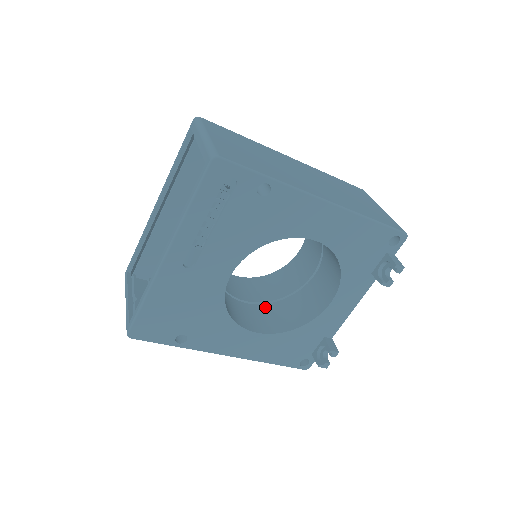
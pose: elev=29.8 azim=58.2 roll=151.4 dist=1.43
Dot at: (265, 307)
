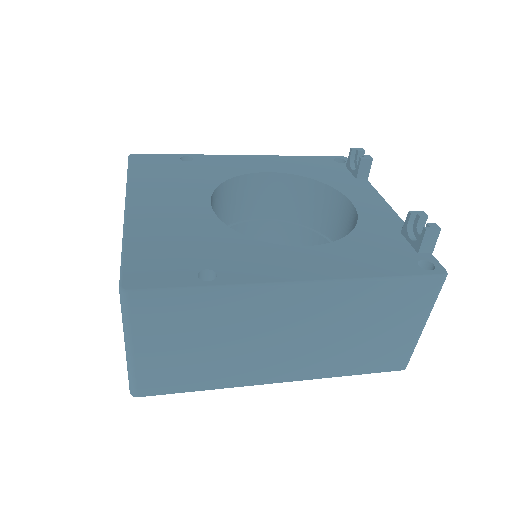
Dot at: (284, 227)
